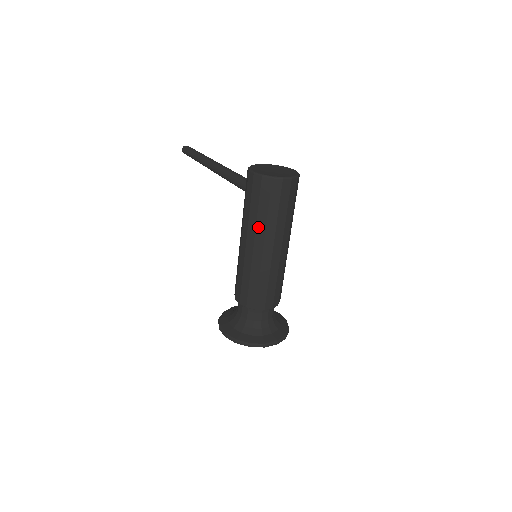
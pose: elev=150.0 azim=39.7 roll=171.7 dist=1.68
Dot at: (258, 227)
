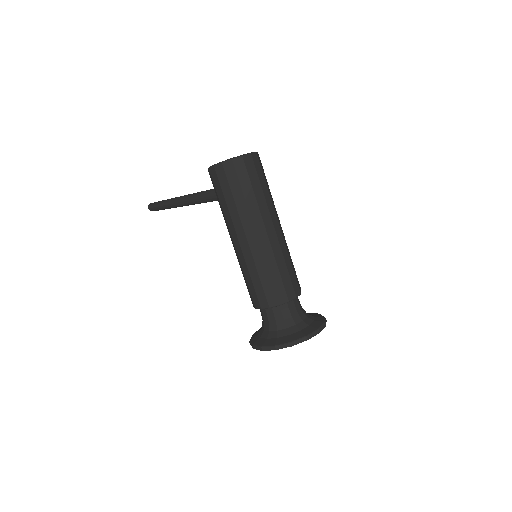
Dot at: (241, 215)
